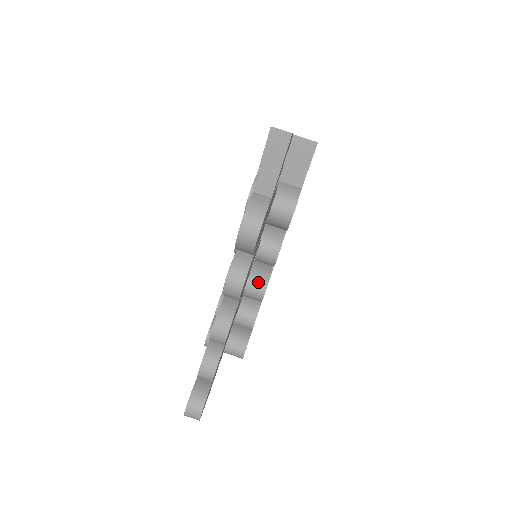
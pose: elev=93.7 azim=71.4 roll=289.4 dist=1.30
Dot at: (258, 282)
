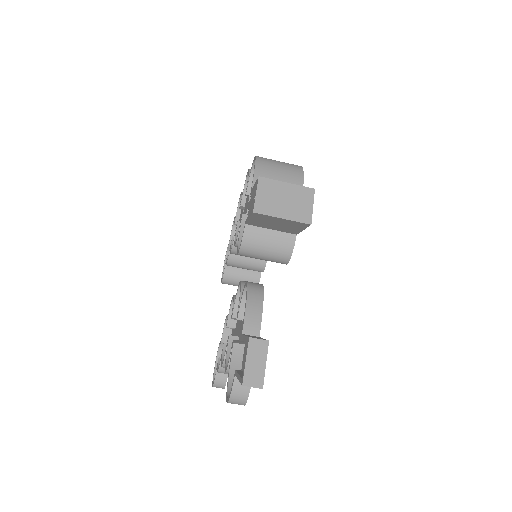
Dot at: occluded
